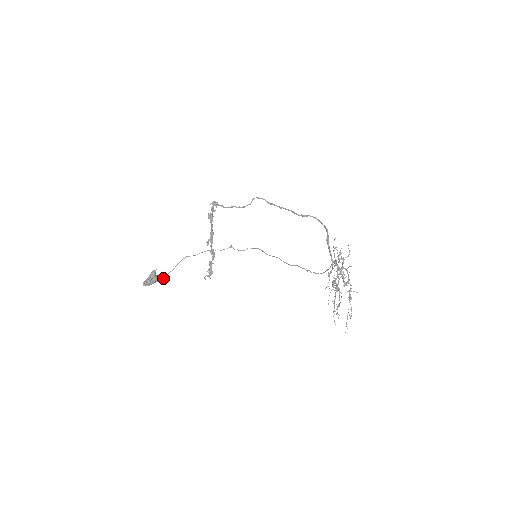
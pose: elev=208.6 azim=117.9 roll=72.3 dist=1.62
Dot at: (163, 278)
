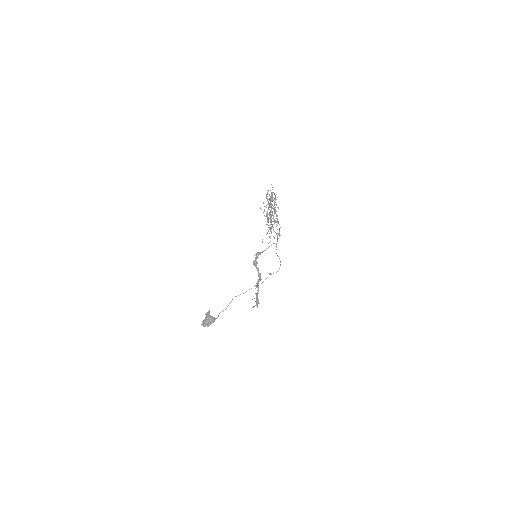
Dot at: (217, 317)
